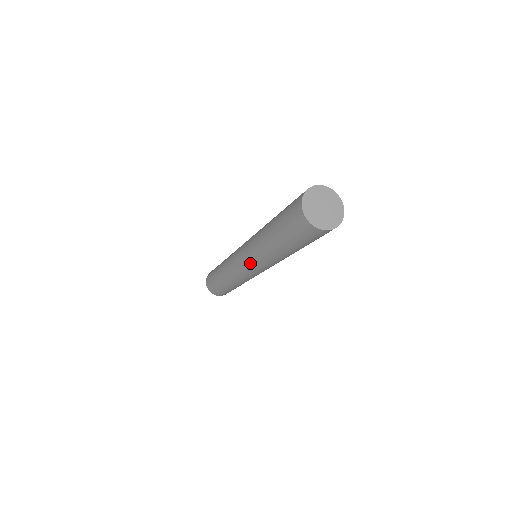
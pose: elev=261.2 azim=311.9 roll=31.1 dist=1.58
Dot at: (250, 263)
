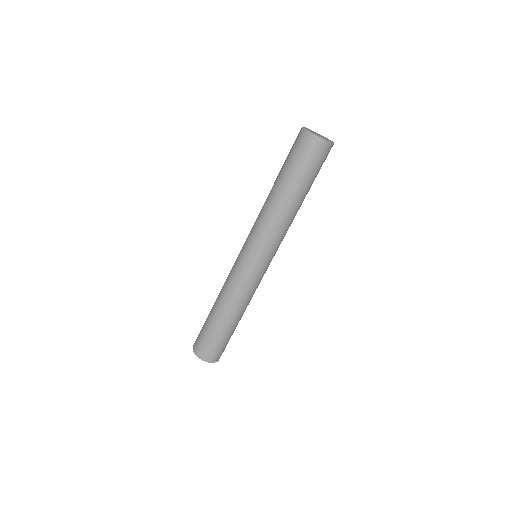
Dot at: (258, 247)
